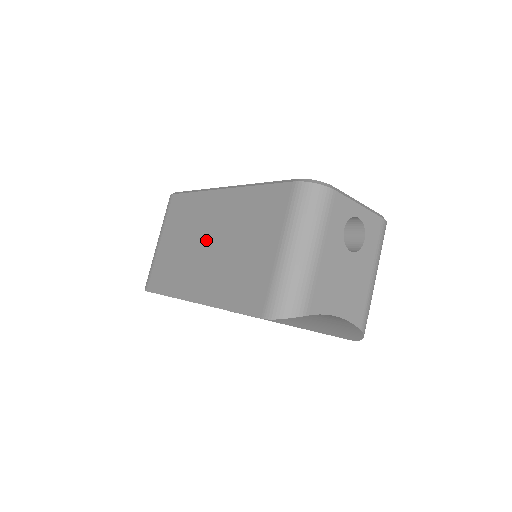
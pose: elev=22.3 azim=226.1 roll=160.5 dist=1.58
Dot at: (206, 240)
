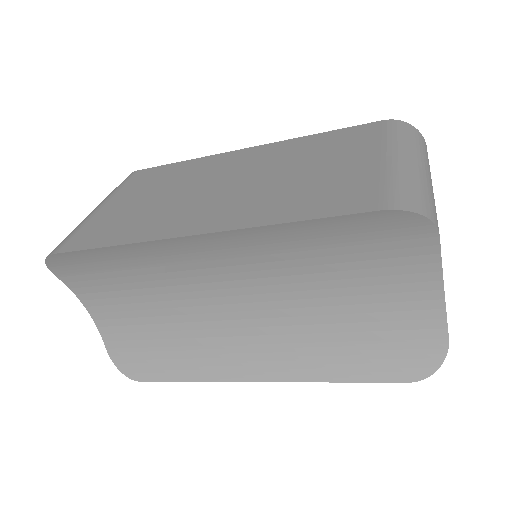
Dot at: (218, 182)
